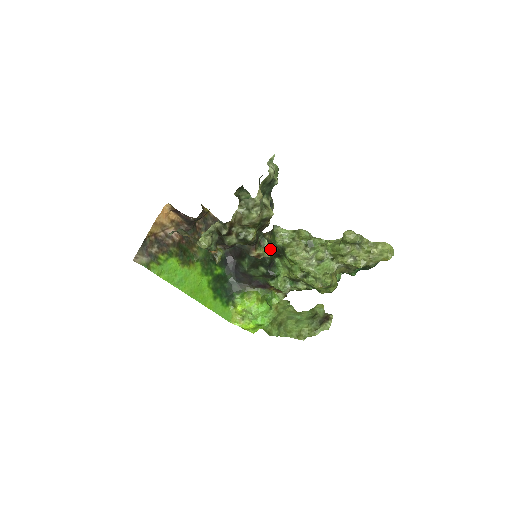
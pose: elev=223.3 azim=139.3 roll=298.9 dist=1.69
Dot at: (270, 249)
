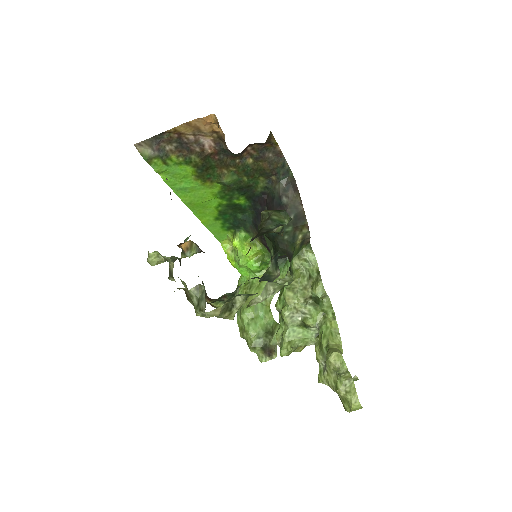
Dot at: (288, 252)
